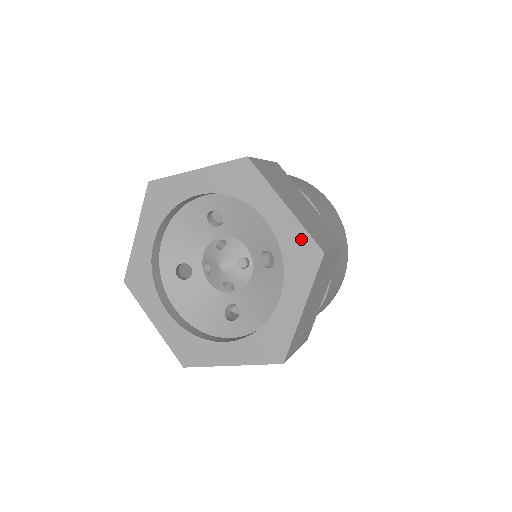
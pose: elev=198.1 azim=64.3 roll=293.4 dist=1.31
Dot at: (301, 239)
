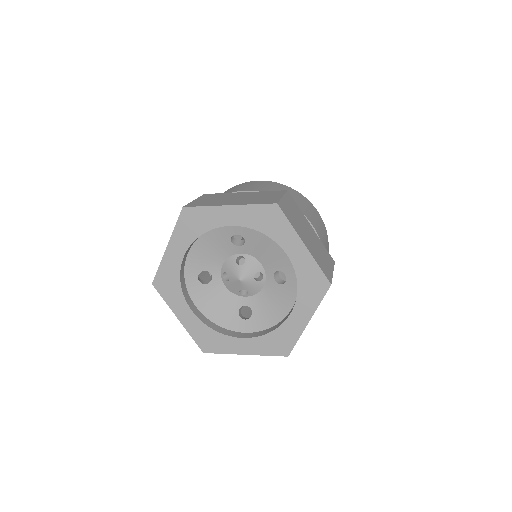
Dot at: (314, 272)
